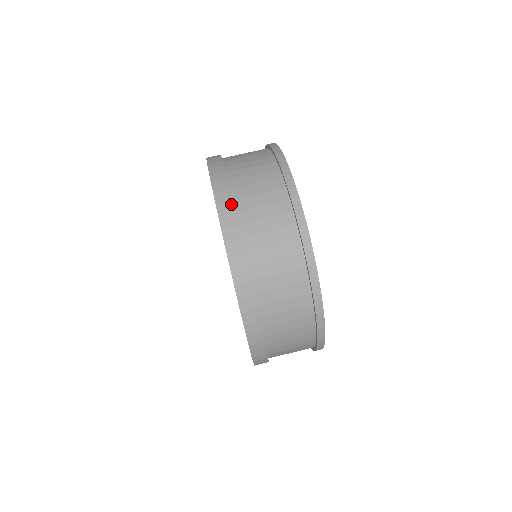
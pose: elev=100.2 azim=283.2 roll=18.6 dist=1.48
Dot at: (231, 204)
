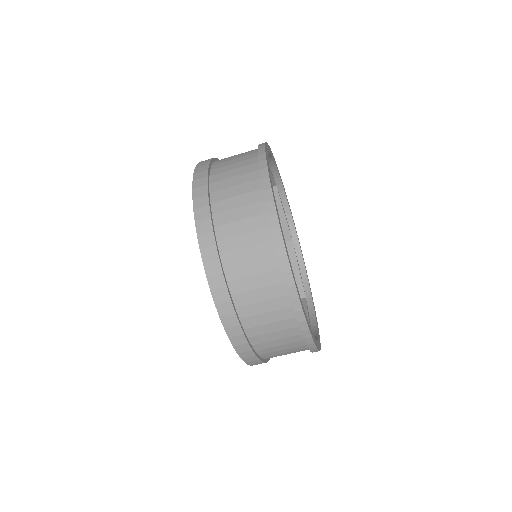
Dot at: (239, 328)
